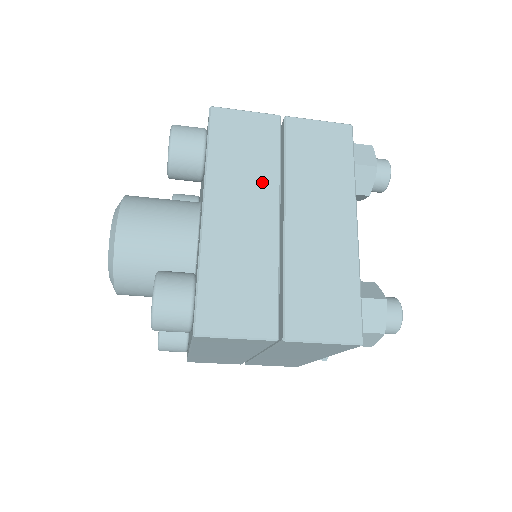
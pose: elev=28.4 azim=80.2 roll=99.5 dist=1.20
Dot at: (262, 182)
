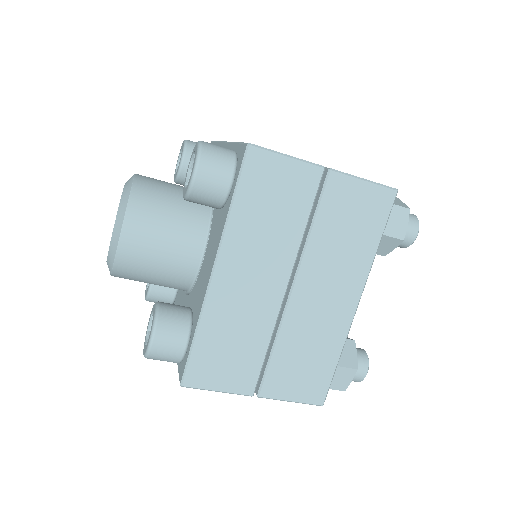
Dot at: occluded
